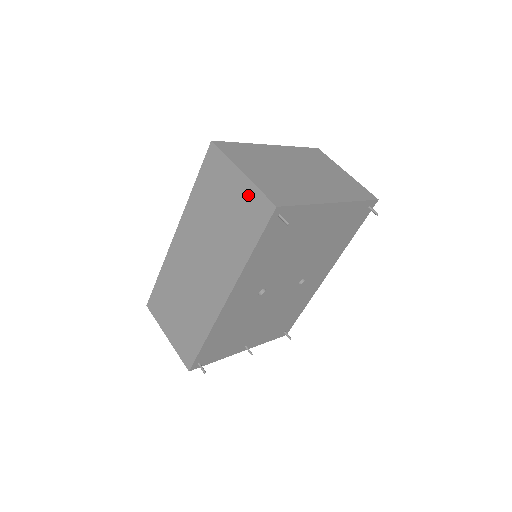
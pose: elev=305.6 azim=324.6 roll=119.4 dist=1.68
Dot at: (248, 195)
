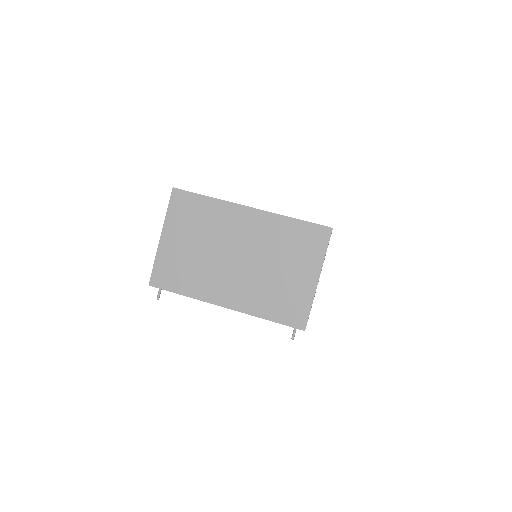
Dot at: occluded
